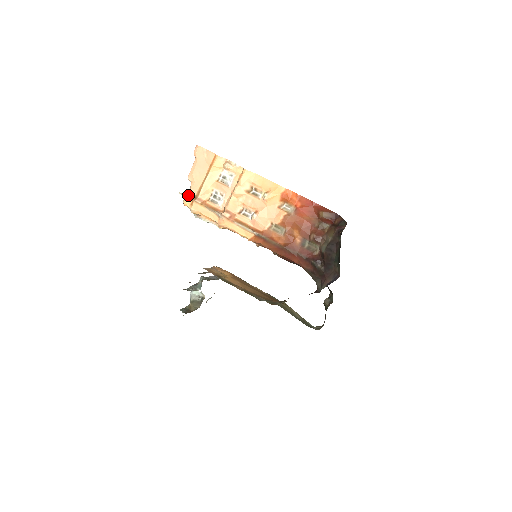
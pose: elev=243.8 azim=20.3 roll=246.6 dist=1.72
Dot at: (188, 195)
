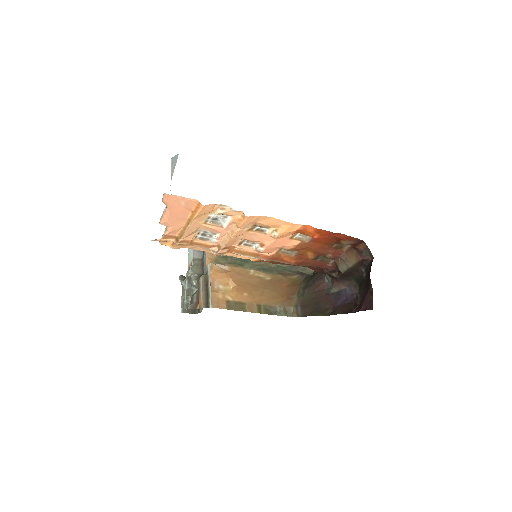
Dot at: (166, 239)
